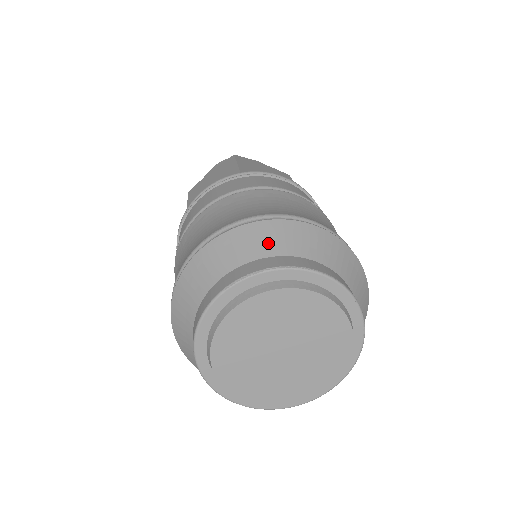
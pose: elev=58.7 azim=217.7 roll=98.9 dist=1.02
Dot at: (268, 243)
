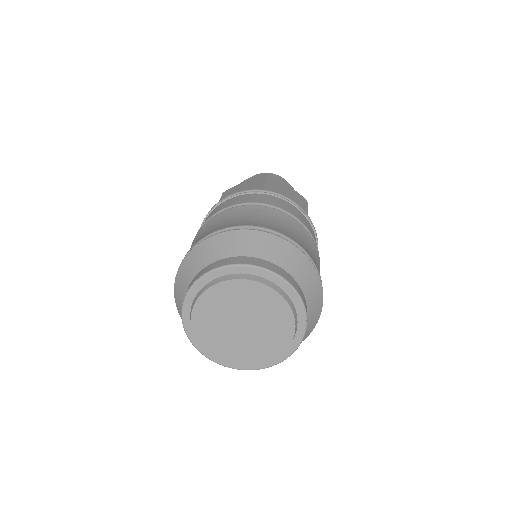
Dot at: (191, 269)
